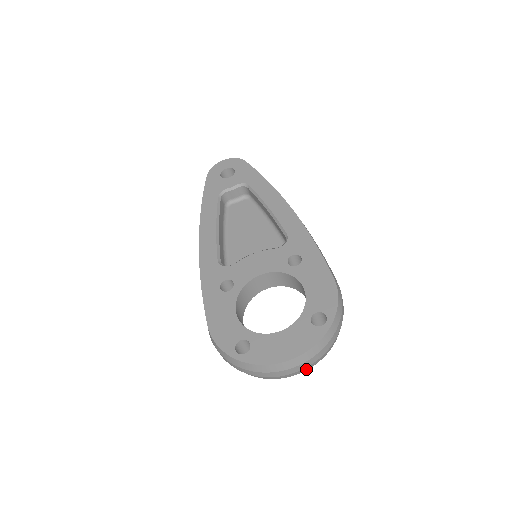
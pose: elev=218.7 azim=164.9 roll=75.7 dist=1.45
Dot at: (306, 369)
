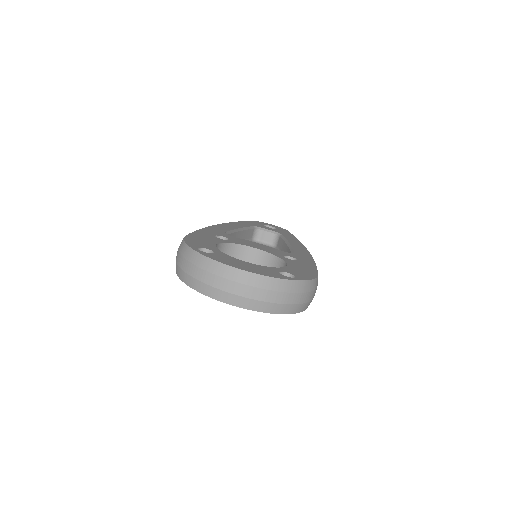
Dot at: (245, 305)
